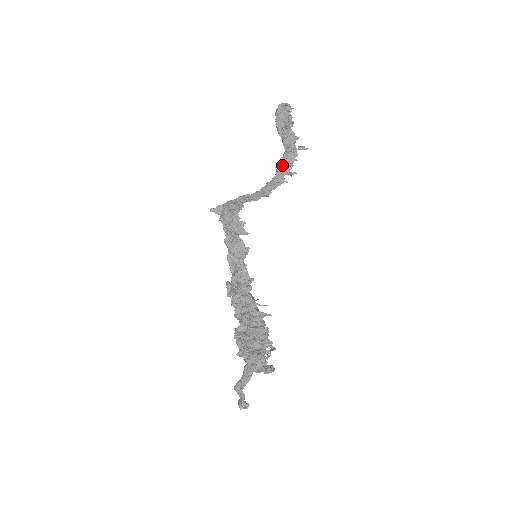
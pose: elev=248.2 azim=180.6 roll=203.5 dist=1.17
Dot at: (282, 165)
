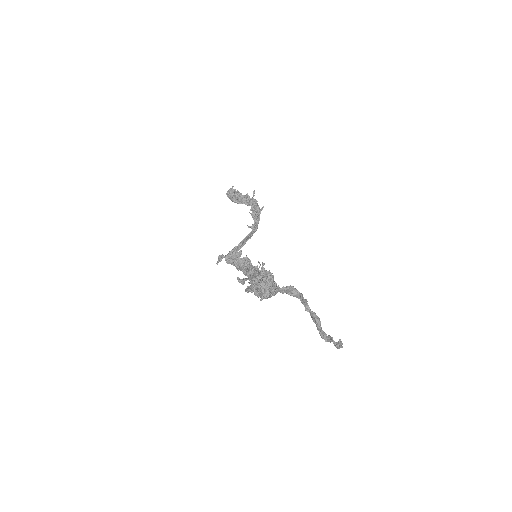
Dot at: (253, 212)
